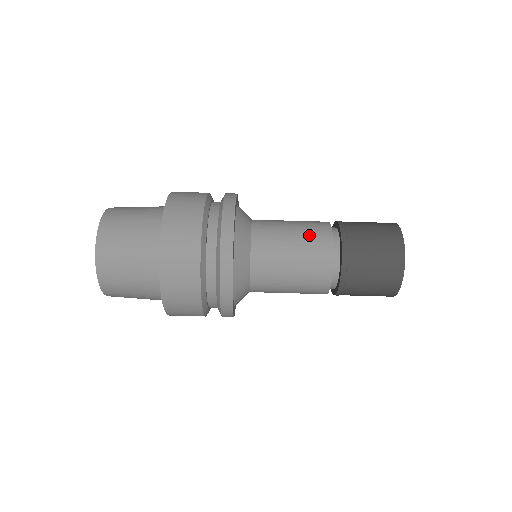
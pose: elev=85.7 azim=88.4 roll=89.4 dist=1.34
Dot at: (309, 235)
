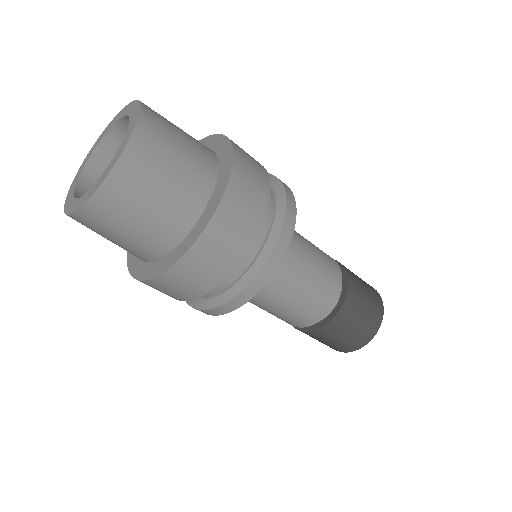
Dot at: (314, 301)
